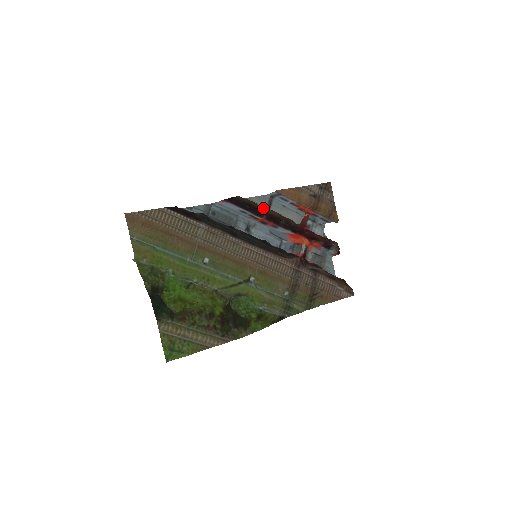
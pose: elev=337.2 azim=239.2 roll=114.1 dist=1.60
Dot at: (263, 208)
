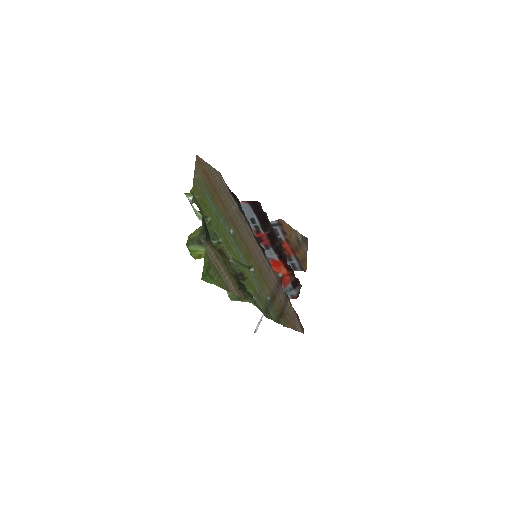
Dot at: occluded
